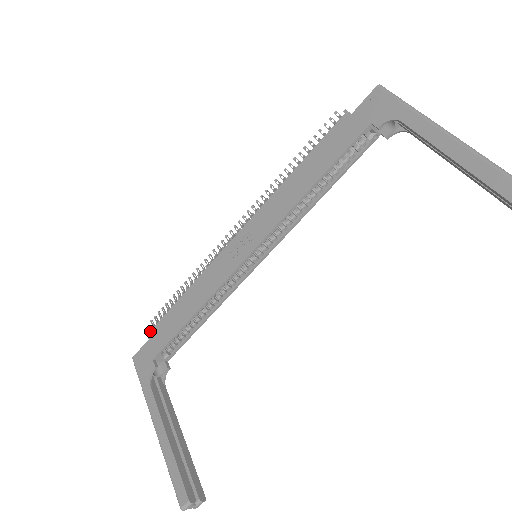
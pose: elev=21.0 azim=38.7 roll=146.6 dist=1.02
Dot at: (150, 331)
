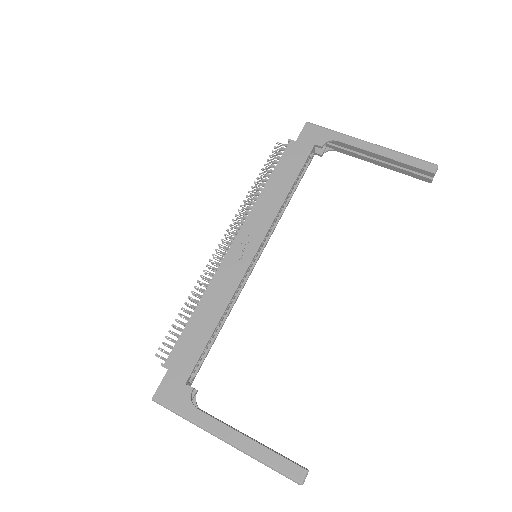
Dot at: (166, 361)
